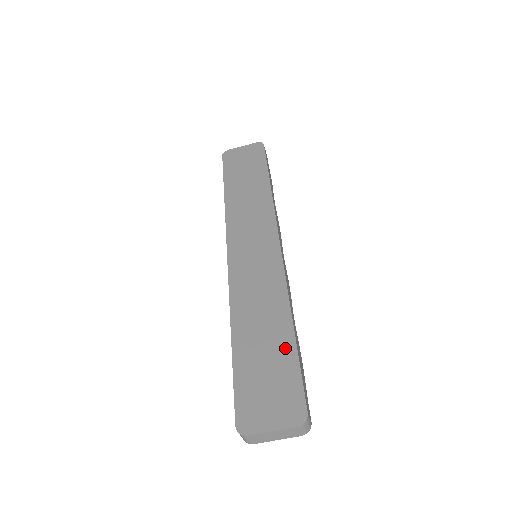
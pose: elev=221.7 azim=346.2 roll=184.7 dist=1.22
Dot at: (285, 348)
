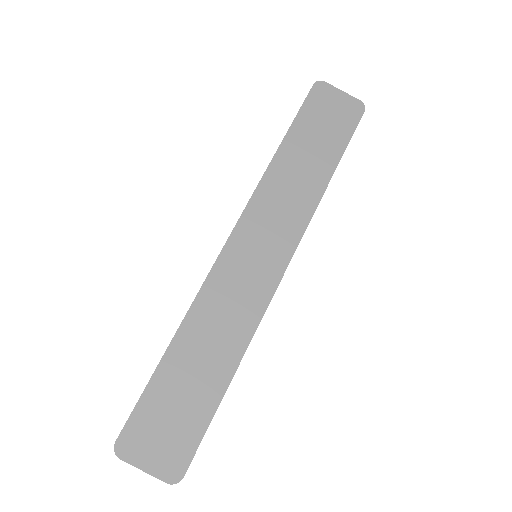
Dot at: (209, 396)
